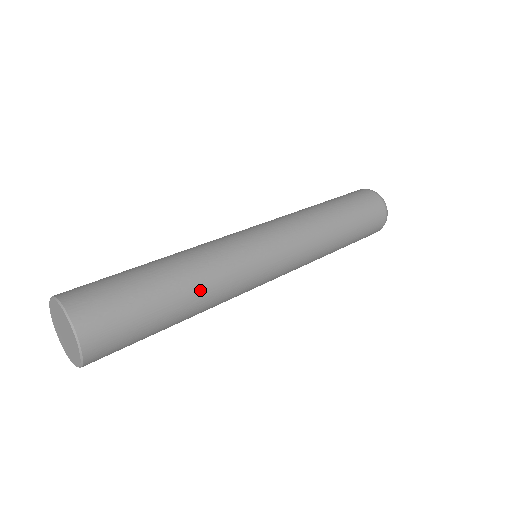
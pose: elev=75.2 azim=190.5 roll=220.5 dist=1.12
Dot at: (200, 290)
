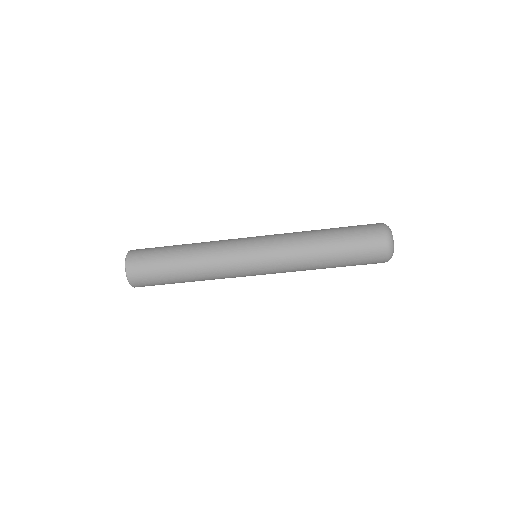
Dot at: (194, 251)
